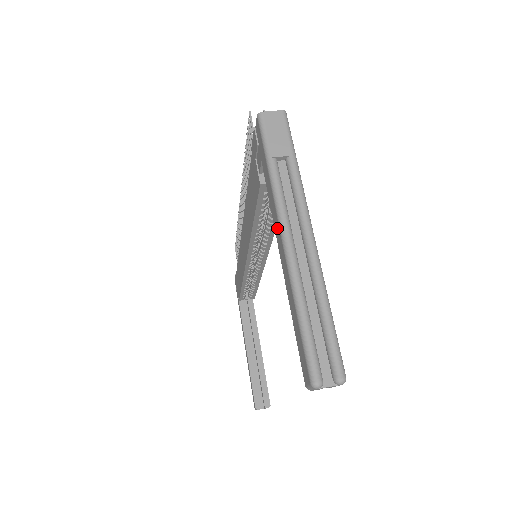
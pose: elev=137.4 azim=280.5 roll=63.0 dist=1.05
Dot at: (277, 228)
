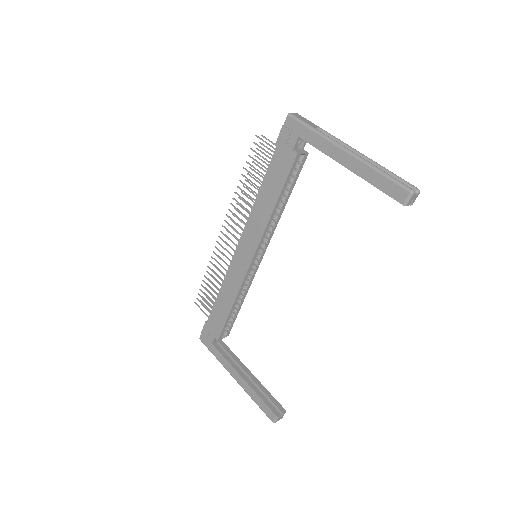
Dot at: (336, 152)
